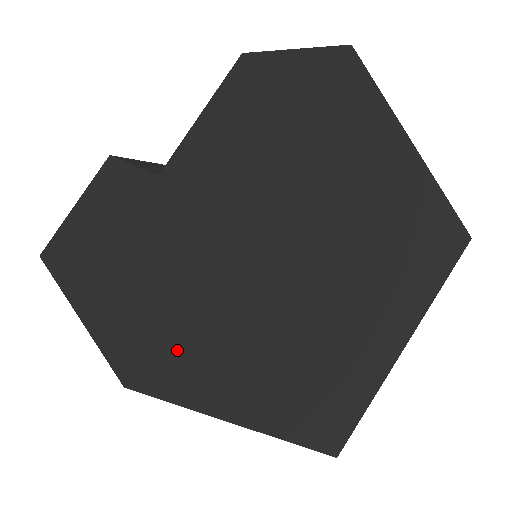
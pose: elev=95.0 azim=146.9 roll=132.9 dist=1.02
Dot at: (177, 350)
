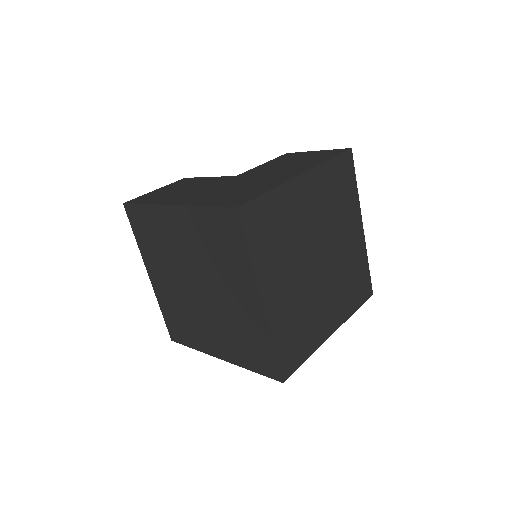
Dot at: (260, 211)
